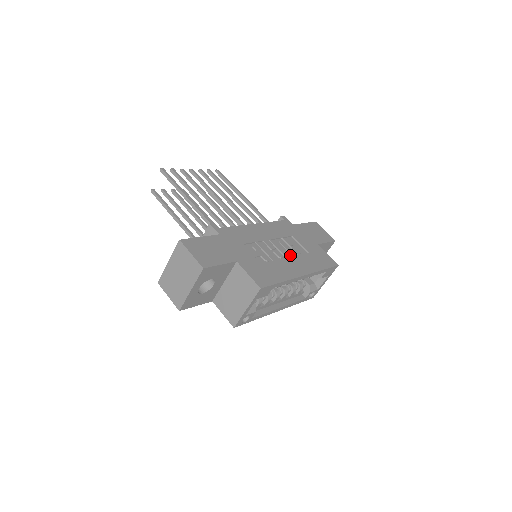
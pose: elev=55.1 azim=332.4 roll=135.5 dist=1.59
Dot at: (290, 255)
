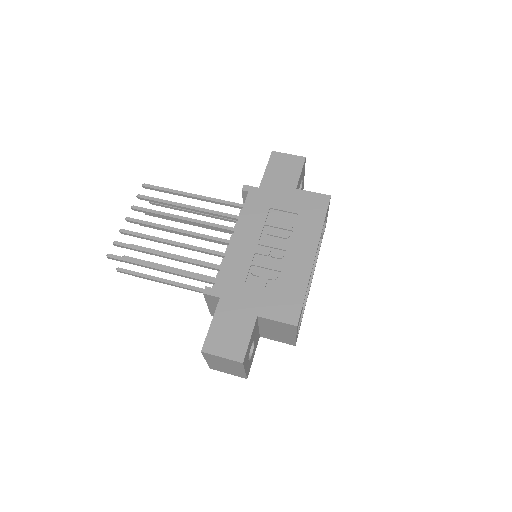
Dot at: (286, 241)
